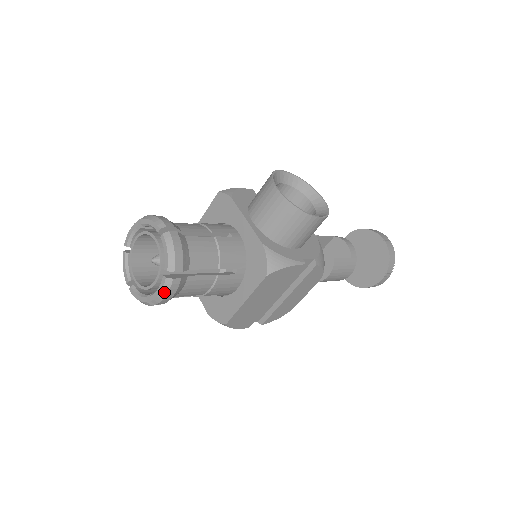
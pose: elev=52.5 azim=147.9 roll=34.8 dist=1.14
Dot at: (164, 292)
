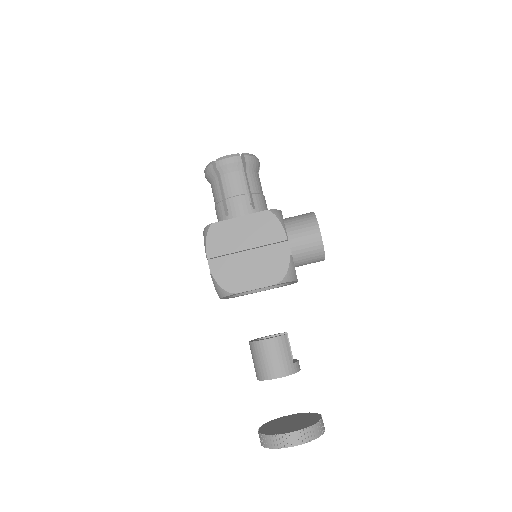
Dot at: (229, 156)
